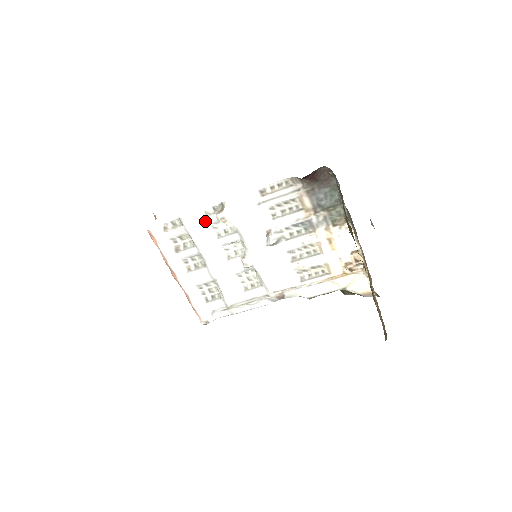
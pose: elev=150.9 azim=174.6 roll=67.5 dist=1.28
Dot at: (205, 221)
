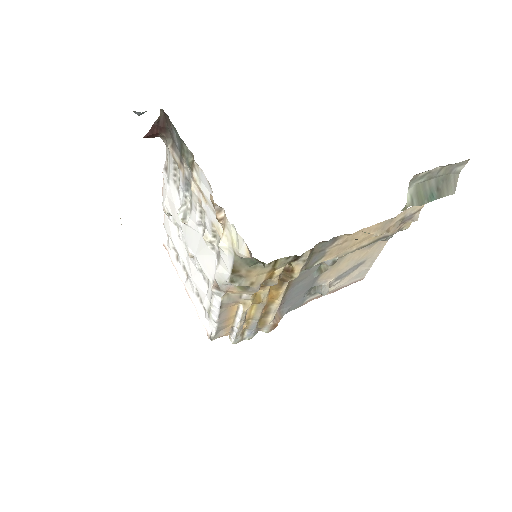
Dot at: (170, 220)
